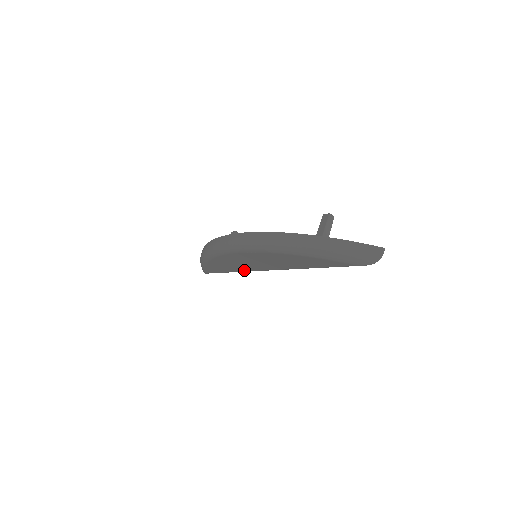
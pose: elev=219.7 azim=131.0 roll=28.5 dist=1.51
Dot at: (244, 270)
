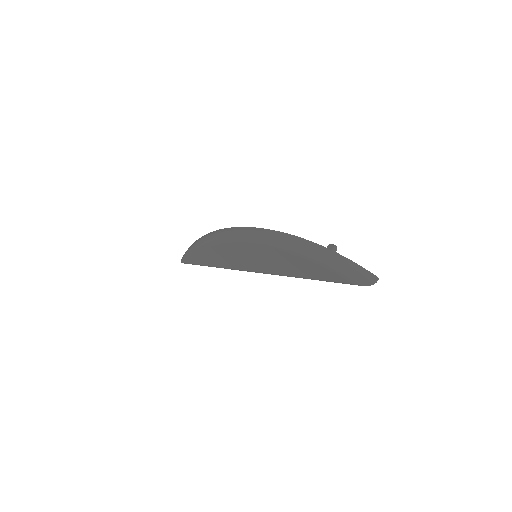
Dot at: (234, 267)
